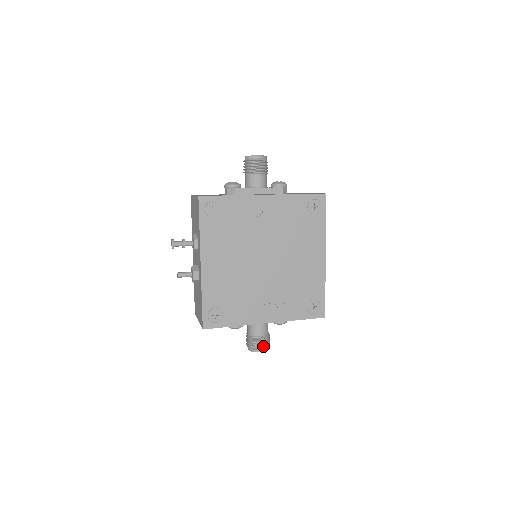
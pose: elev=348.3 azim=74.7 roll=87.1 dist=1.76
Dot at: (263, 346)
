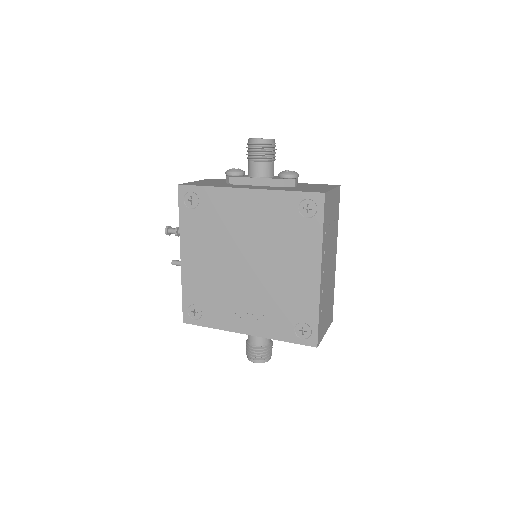
Dot at: (256, 357)
